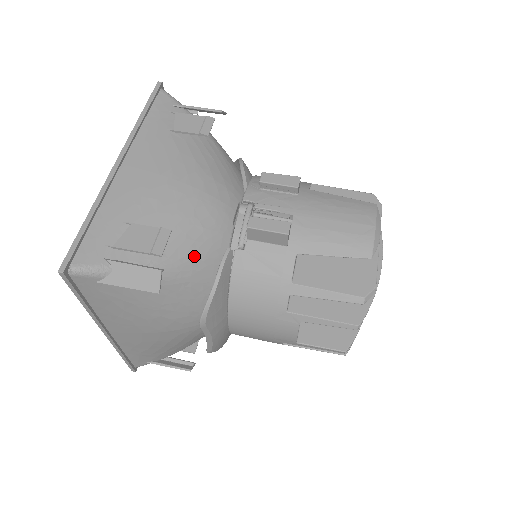
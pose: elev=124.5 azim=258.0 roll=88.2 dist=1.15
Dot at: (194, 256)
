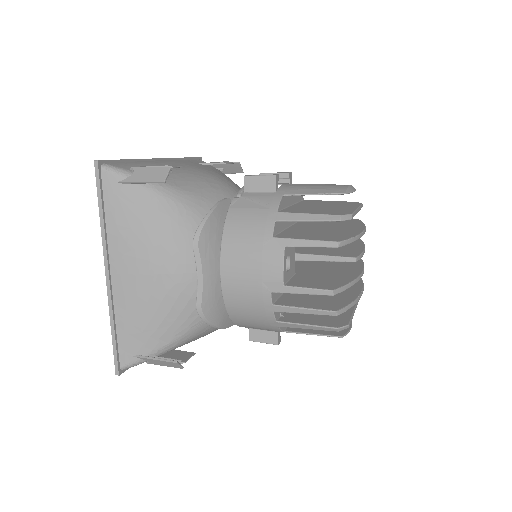
Dot at: (199, 196)
